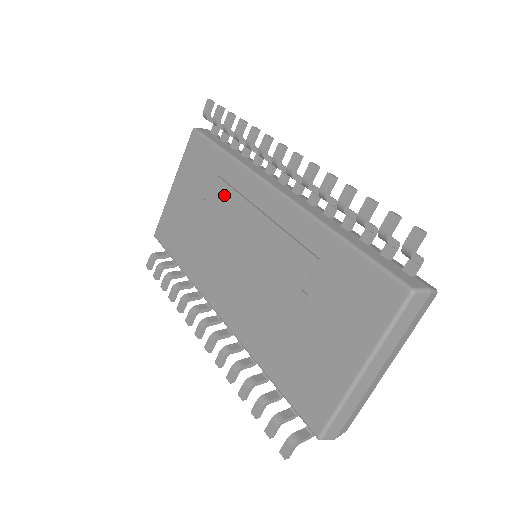
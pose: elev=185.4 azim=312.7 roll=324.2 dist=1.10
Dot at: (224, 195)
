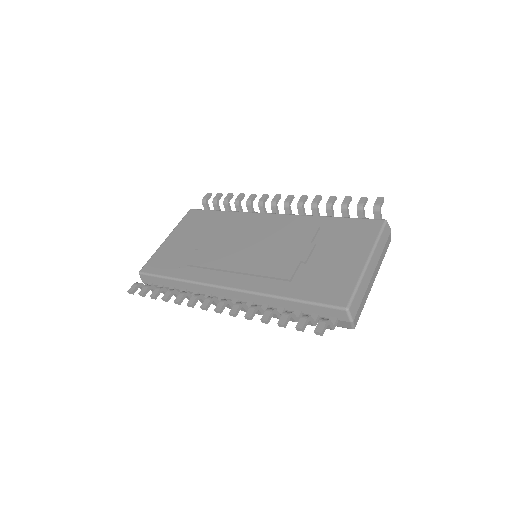
Dot at: (229, 225)
